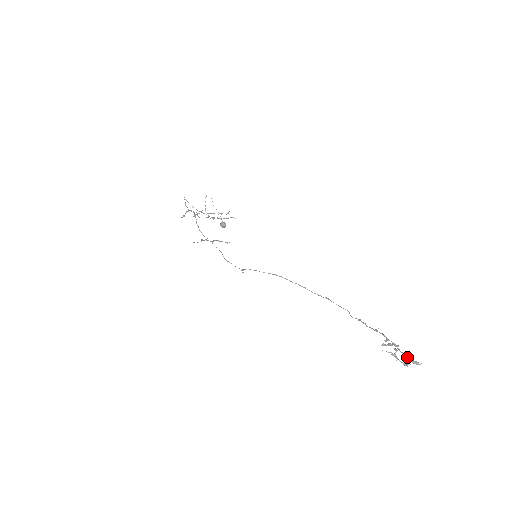
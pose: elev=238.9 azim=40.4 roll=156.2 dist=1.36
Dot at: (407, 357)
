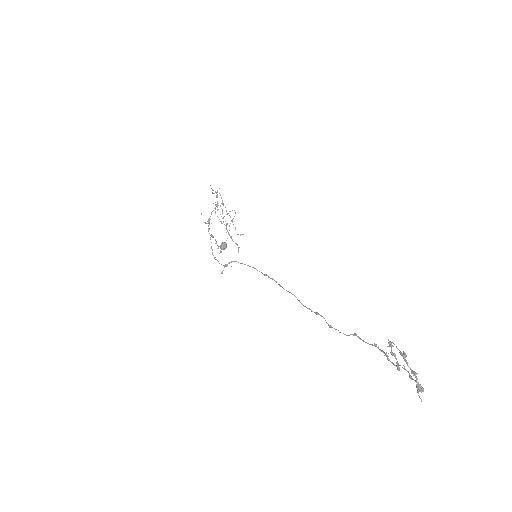
Dot at: (411, 376)
